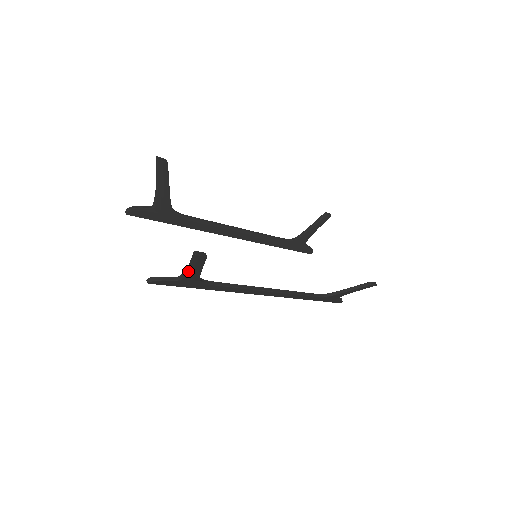
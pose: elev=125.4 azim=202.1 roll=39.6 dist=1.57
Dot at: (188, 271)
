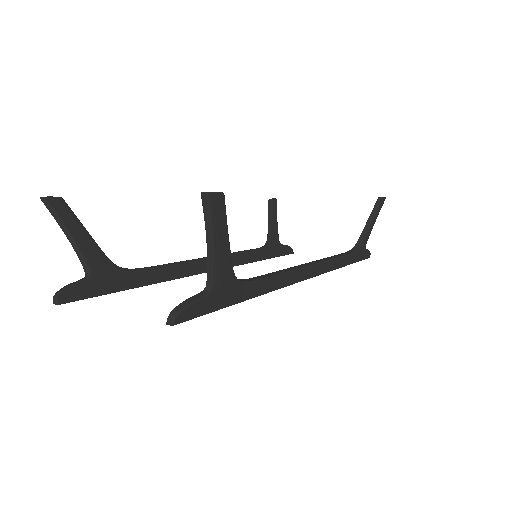
Dot at: (213, 254)
